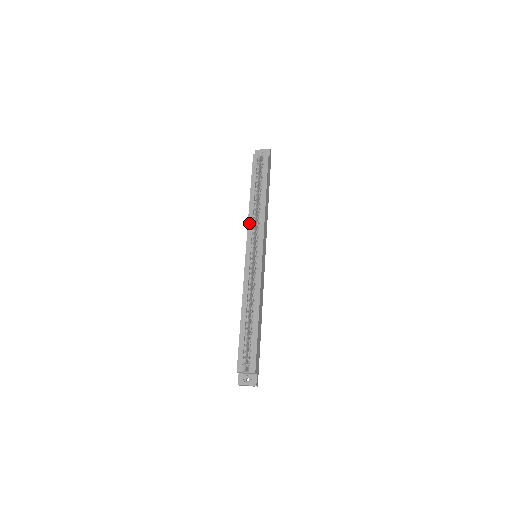
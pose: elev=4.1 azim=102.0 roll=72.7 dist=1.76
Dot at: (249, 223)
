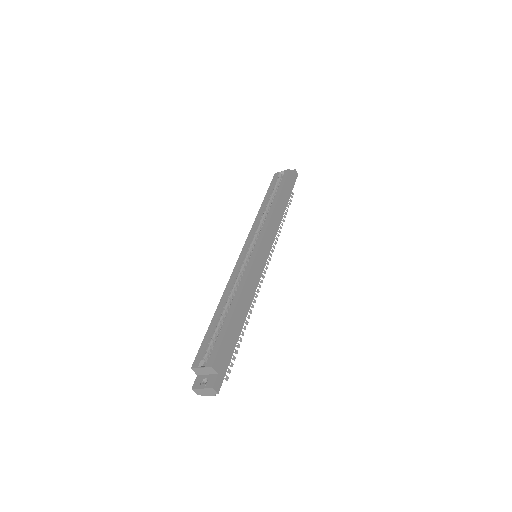
Dot at: (254, 225)
